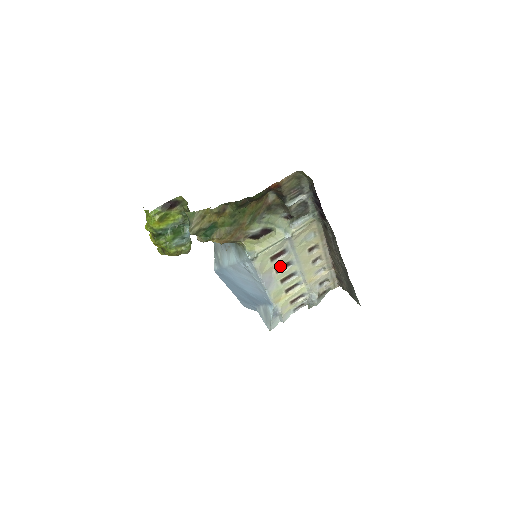
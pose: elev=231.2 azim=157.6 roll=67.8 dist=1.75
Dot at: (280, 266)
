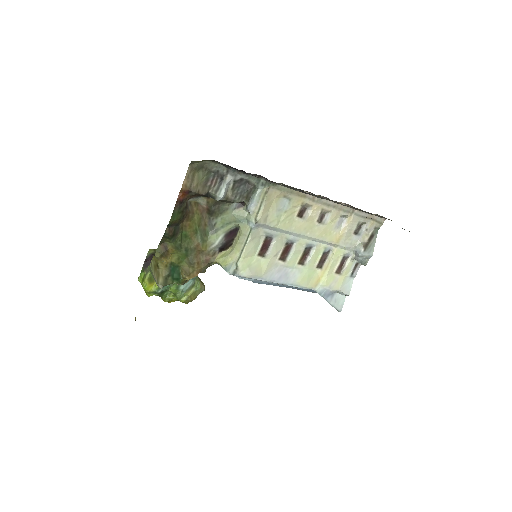
Dot at: (281, 253)
